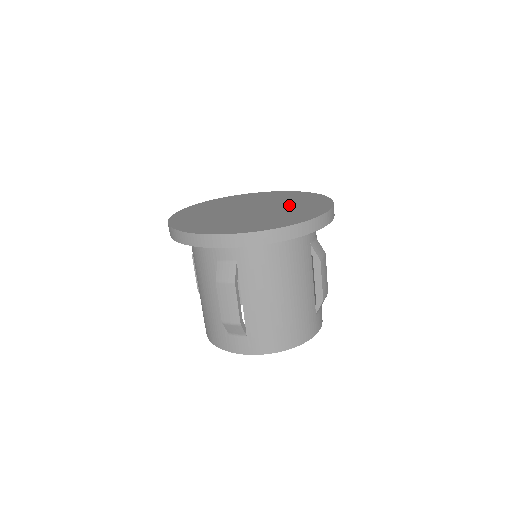
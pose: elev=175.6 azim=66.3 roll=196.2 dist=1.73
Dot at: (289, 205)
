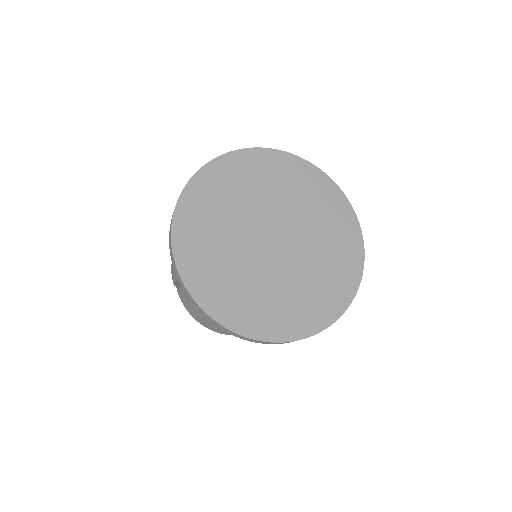
Dot at: (311, 220)
